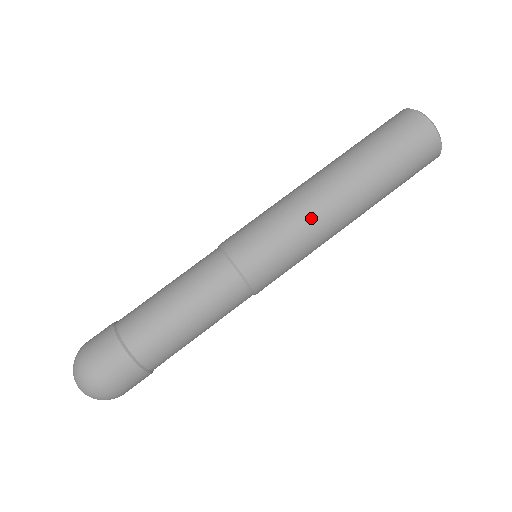
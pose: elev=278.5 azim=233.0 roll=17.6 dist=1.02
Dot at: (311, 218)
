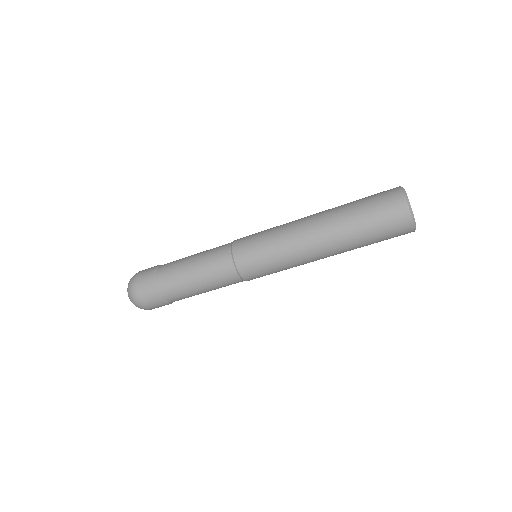
Dot at: (297, 257)
